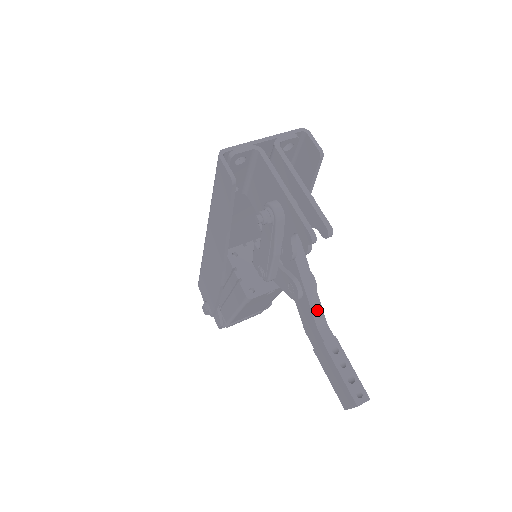
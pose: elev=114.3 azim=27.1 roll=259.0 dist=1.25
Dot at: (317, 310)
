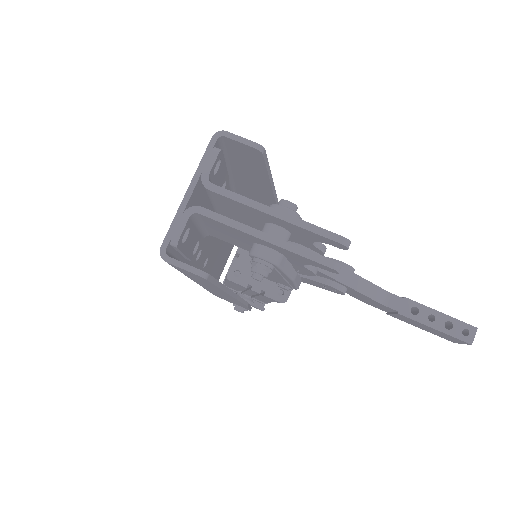
Dot at: (371, 291)
